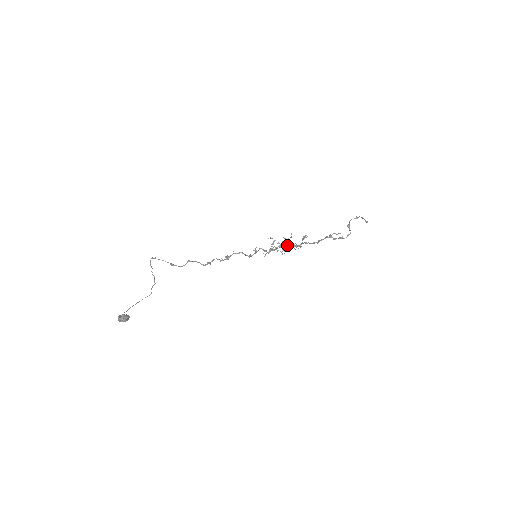
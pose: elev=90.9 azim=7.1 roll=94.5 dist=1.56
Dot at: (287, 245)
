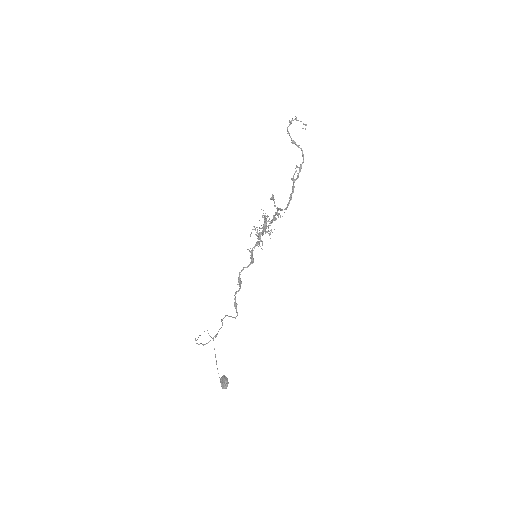
Dot at: occluded
